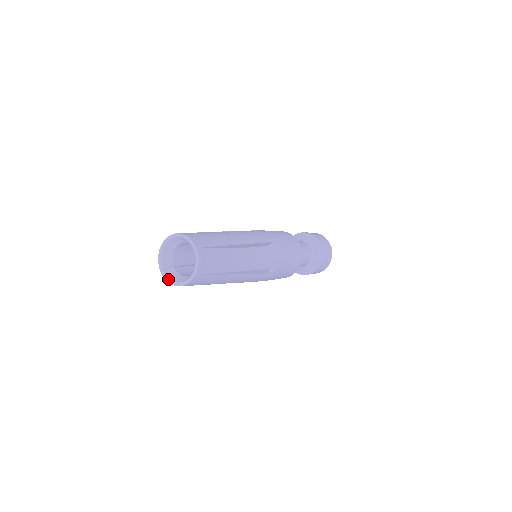
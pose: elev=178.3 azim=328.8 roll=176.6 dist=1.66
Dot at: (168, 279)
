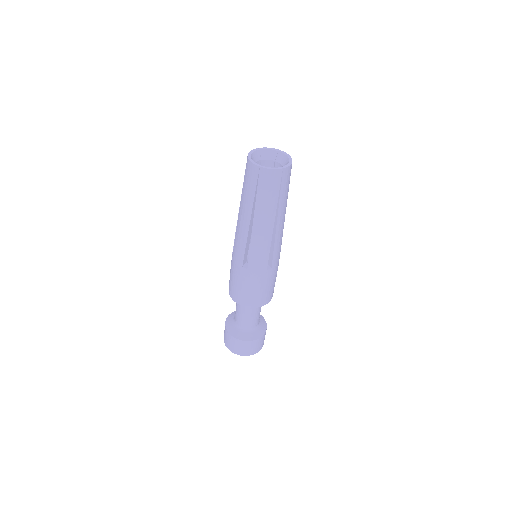
Dot at: (271, 168)
